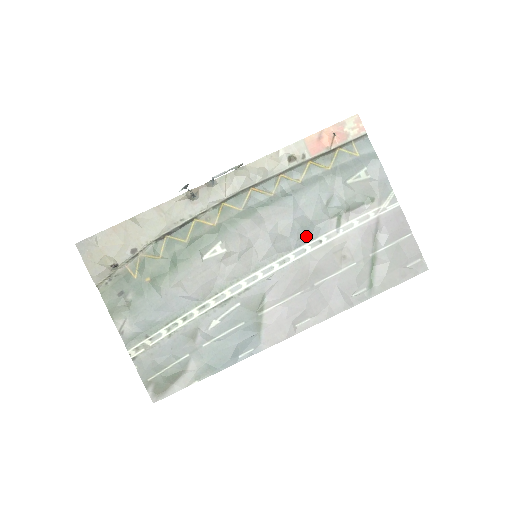
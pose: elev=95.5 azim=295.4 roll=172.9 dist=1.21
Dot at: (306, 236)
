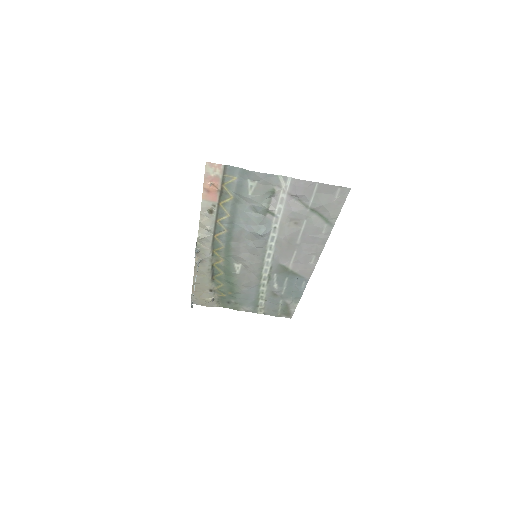
Dot at: (265, 233)
